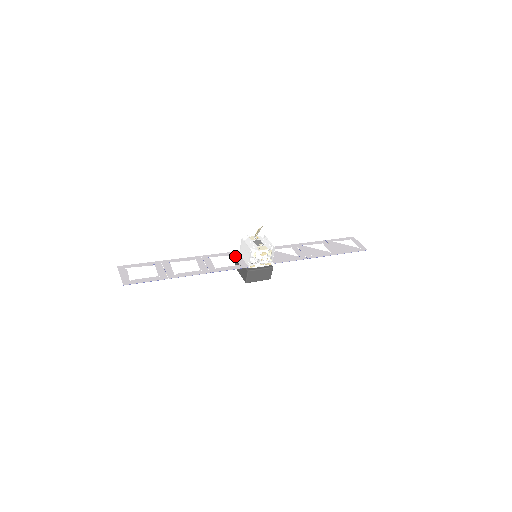
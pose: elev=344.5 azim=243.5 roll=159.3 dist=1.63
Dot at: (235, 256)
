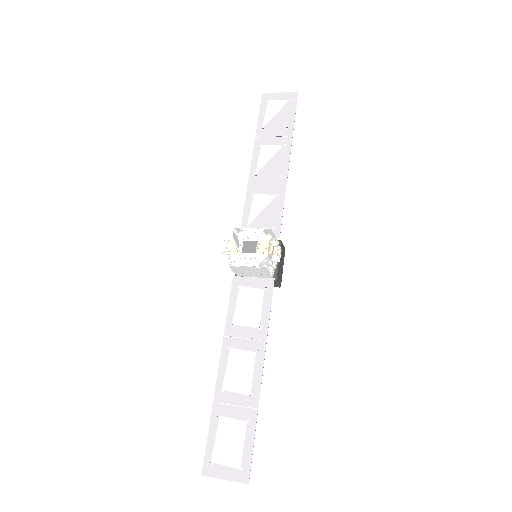
Dot at: occluded
